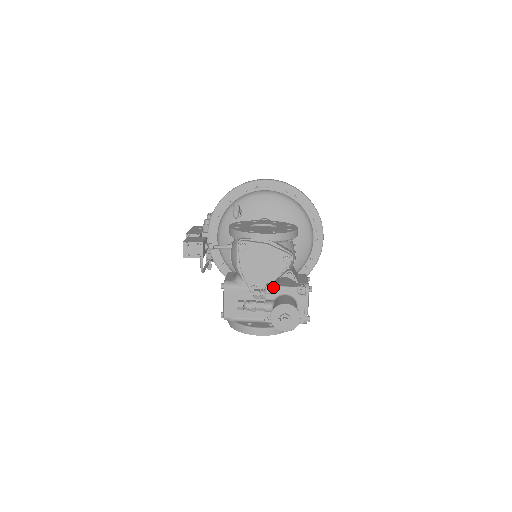
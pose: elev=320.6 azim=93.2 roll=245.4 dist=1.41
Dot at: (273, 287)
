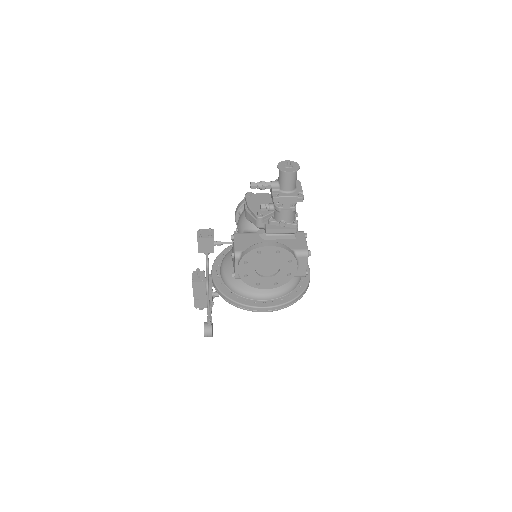
Dot at: (276, 180)
